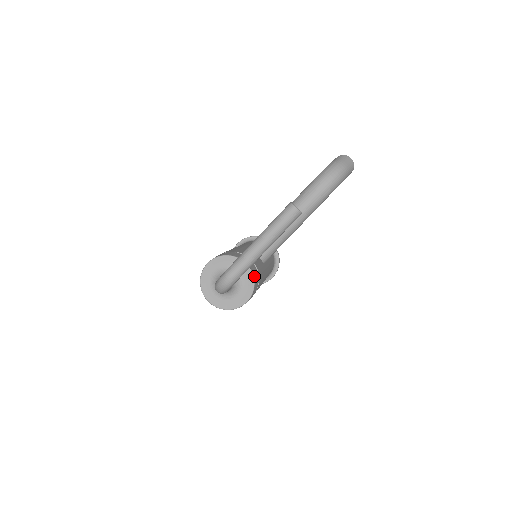
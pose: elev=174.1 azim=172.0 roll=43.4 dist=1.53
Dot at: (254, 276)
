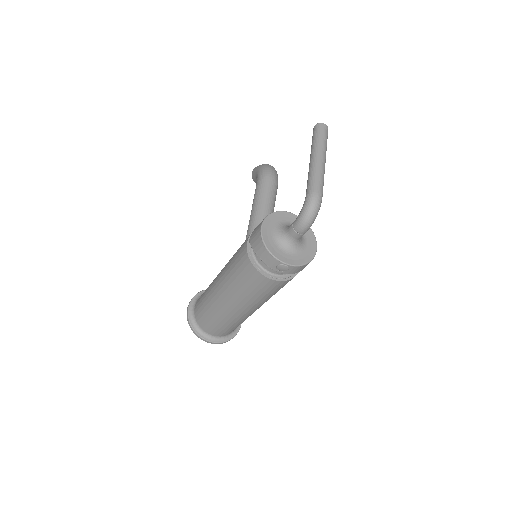
Dot at: occluded
